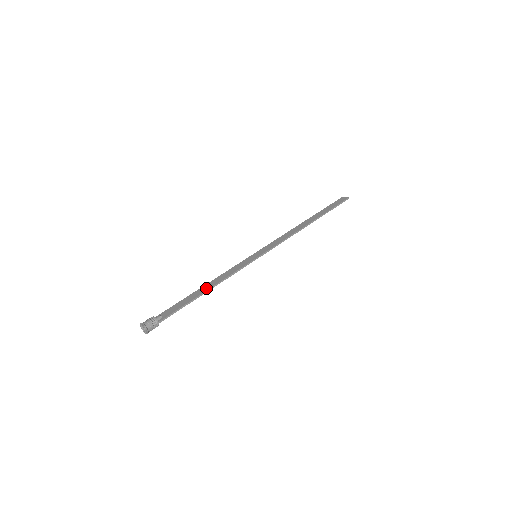
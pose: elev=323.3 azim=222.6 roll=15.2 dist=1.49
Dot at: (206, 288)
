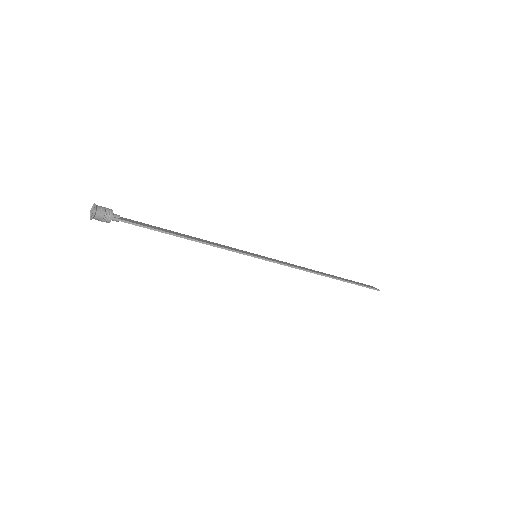
Dot at: (185, 235)
